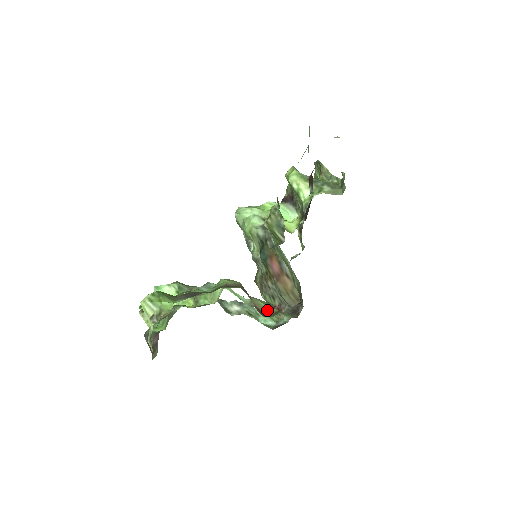
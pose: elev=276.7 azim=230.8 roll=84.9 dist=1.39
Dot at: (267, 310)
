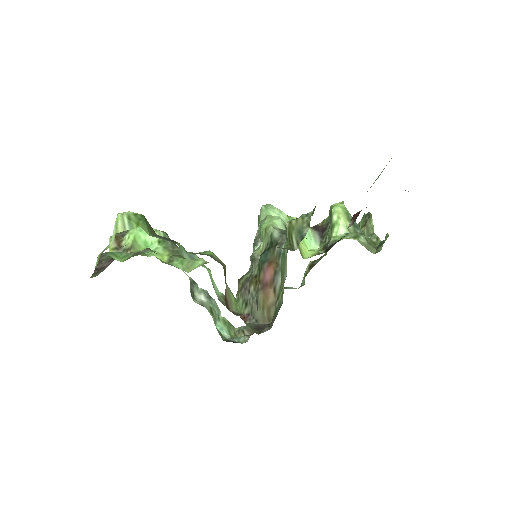
Dot at: (234, 306)
